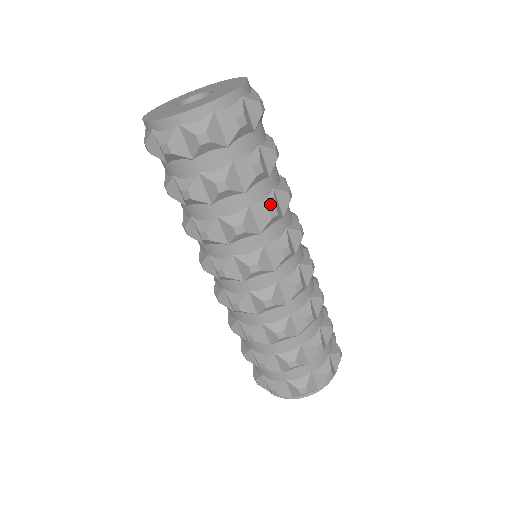
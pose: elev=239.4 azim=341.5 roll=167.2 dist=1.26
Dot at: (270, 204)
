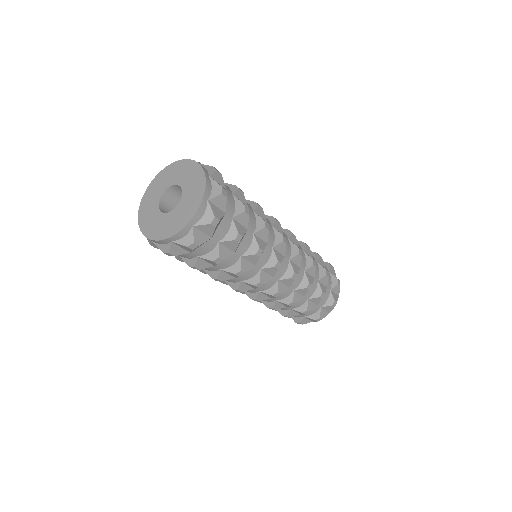
Dot at: (215, 276)
